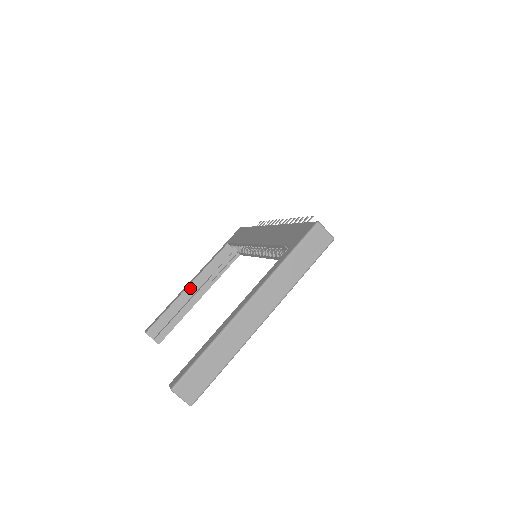
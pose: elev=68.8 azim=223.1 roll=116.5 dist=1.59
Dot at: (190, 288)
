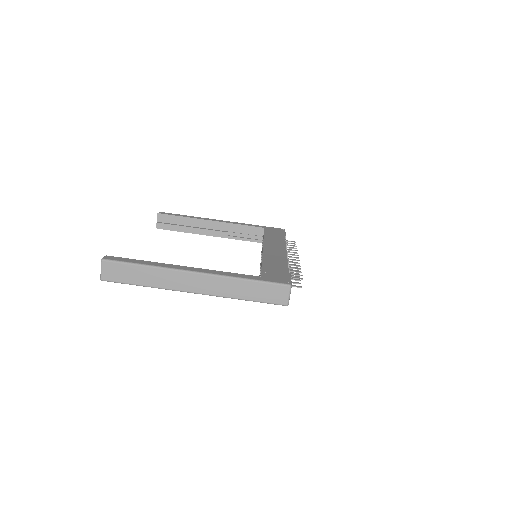
Dot at: (211, 223)
